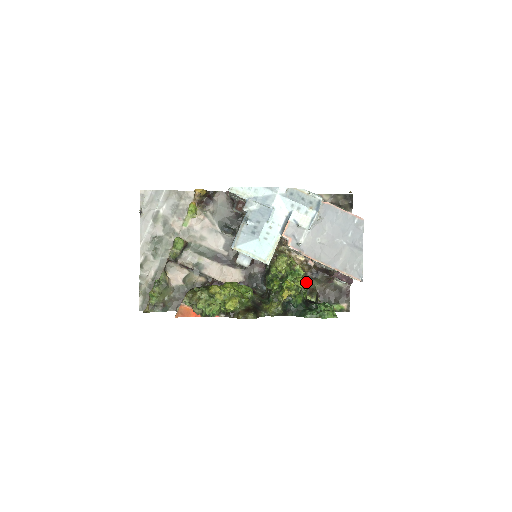
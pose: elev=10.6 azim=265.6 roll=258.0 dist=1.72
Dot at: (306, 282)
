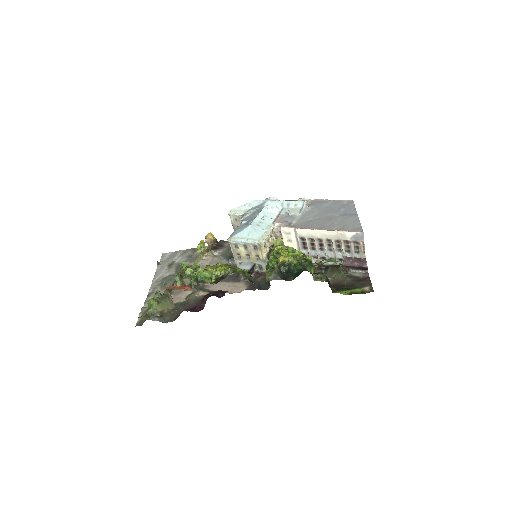
Dot at: occluded
